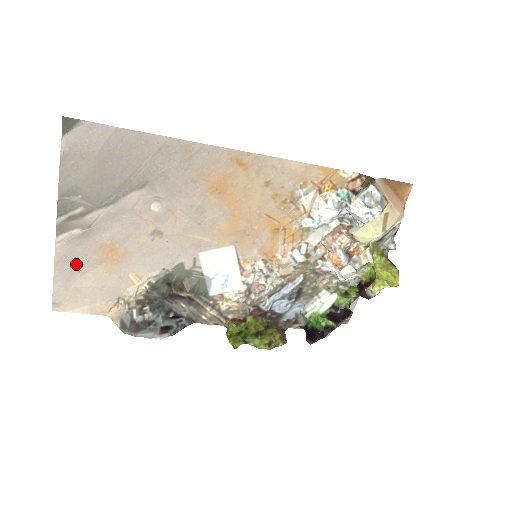
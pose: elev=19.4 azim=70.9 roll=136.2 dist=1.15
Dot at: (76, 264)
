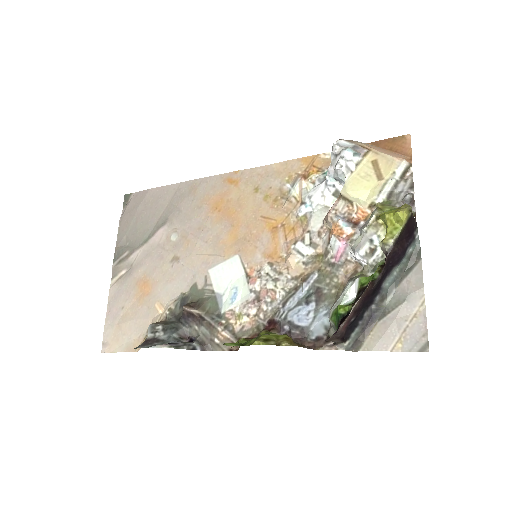
Dot at: (121, 302)
